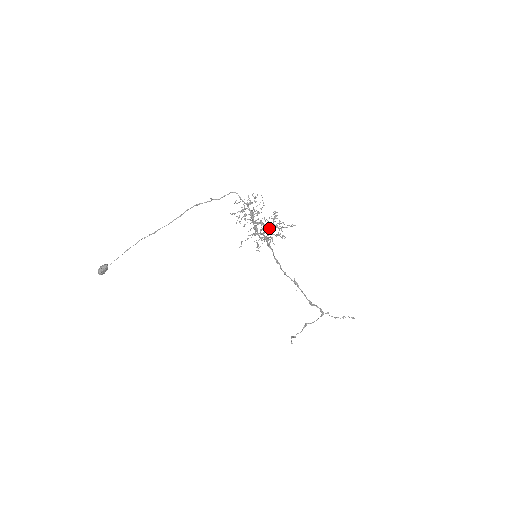
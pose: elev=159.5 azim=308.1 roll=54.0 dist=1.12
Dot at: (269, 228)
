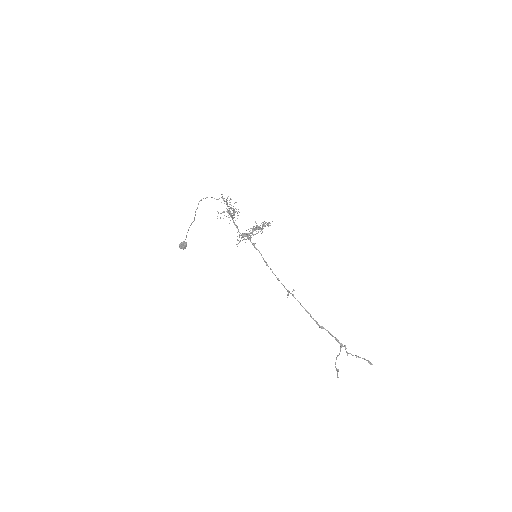
Dot at: occluded
